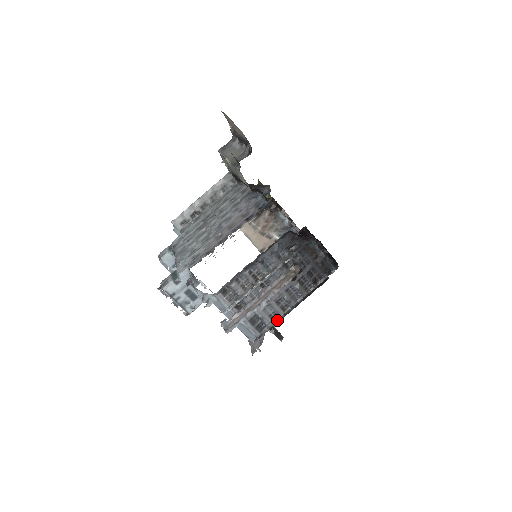
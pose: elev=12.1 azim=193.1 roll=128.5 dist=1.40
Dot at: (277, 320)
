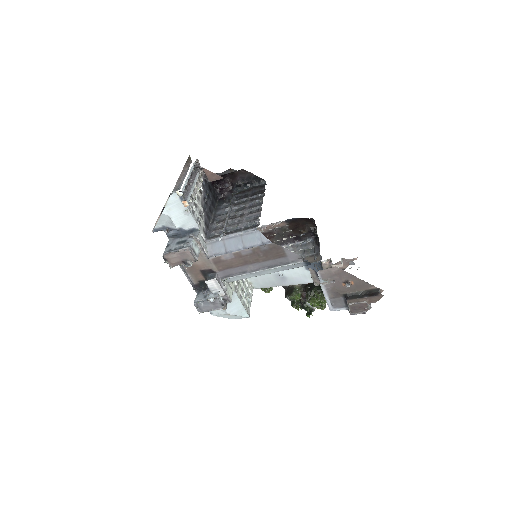
Dot at: (314, 258)
